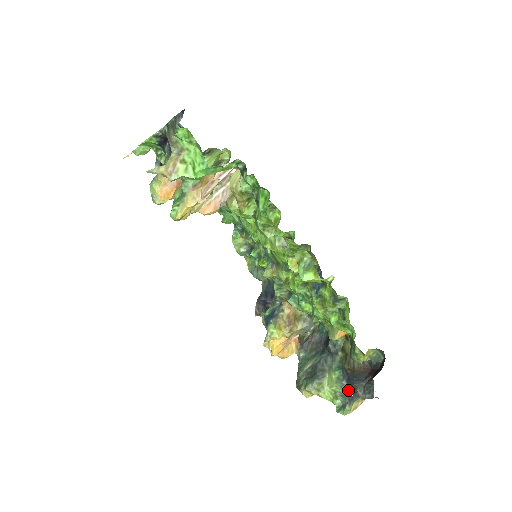
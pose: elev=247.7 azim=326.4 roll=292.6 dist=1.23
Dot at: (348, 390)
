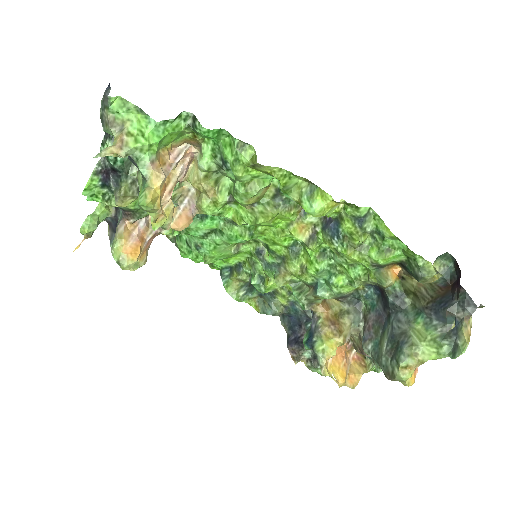
Dot at: (445, 326)
